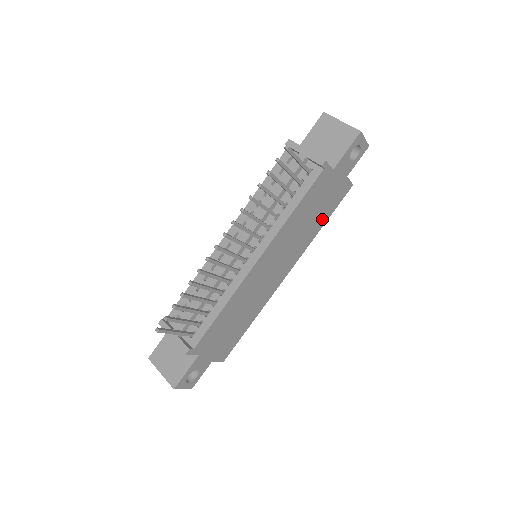
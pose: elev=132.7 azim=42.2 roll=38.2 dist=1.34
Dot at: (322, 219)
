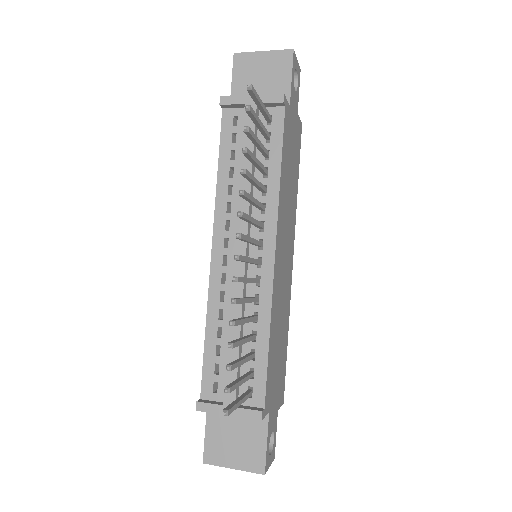
Dot at: (296, 176)
